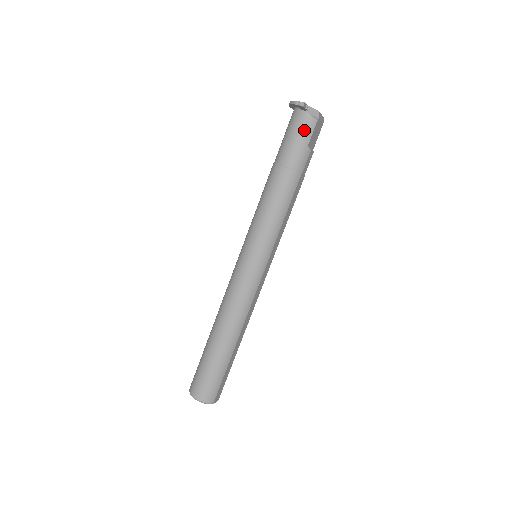
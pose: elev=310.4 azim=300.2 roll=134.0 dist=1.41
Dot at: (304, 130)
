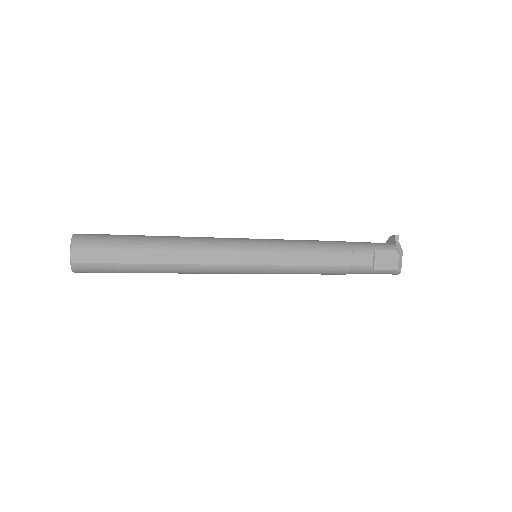
Dot at: (382, 244)
